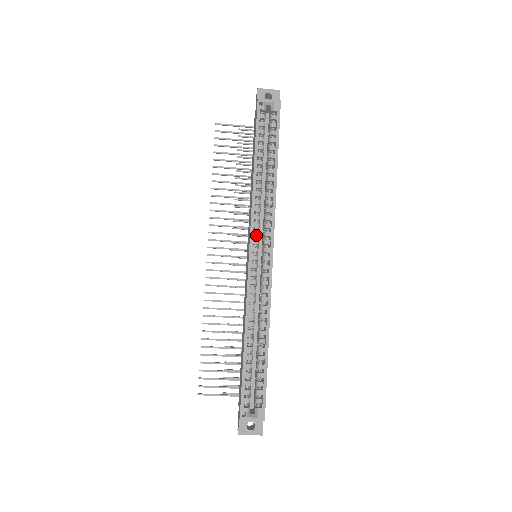
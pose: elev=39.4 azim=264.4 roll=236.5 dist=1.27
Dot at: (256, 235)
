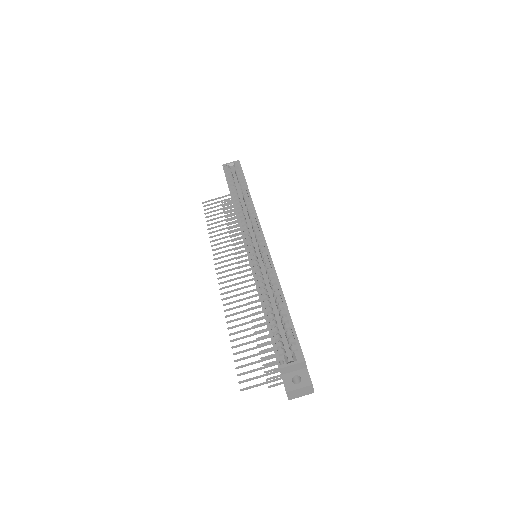
Dot at: (247, 233)
